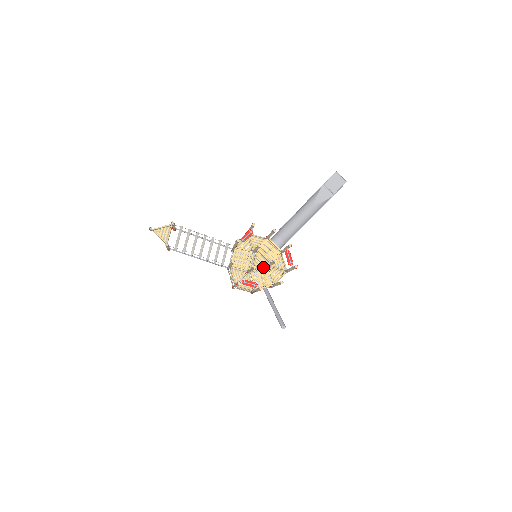
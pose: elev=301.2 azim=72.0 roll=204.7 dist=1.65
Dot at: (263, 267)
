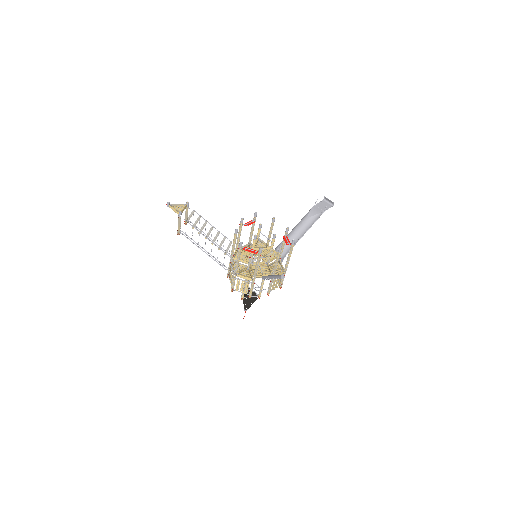
Dot at: (262, 262)
